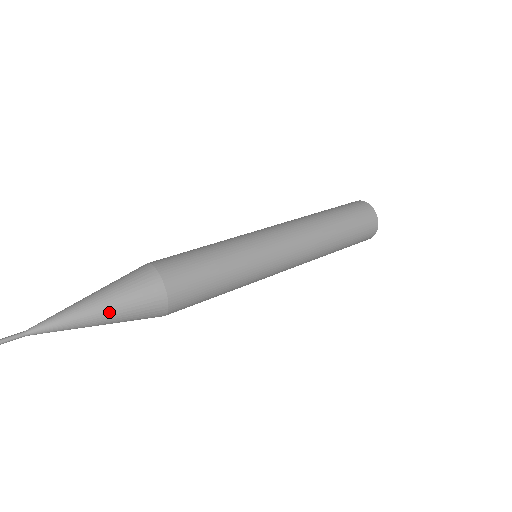
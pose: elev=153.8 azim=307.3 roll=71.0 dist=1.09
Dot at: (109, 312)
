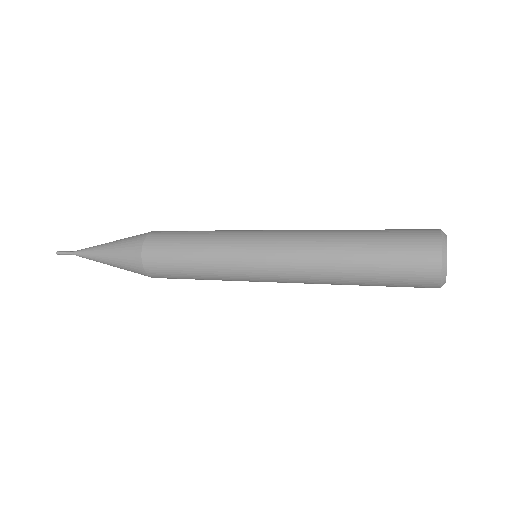
Dot at: (112, 243)
